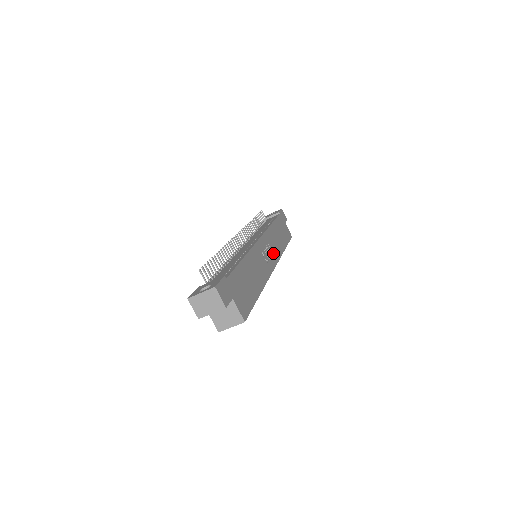
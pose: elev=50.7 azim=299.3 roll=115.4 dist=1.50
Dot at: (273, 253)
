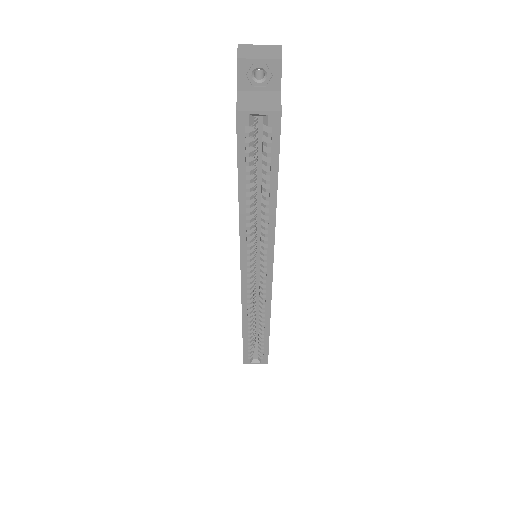
Dot at: occluded
